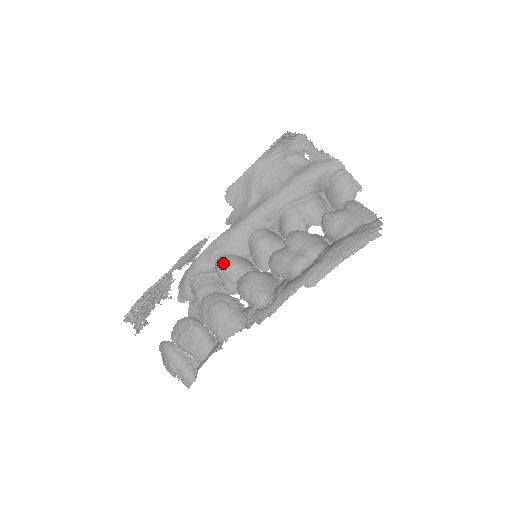
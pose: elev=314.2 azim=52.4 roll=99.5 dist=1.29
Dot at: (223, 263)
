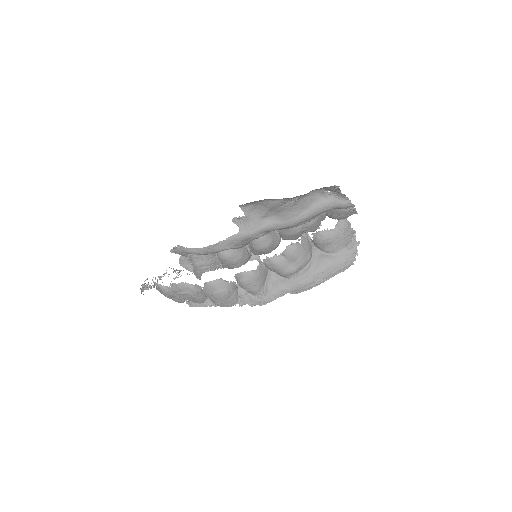
Dot at: (227, 259)
